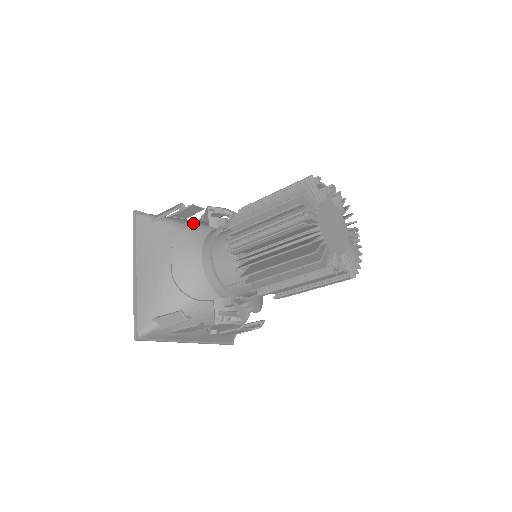
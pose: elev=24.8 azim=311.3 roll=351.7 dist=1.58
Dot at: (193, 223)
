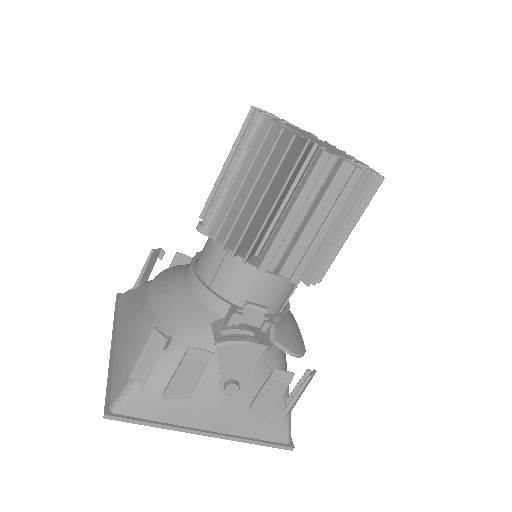
Dot at: occluded
